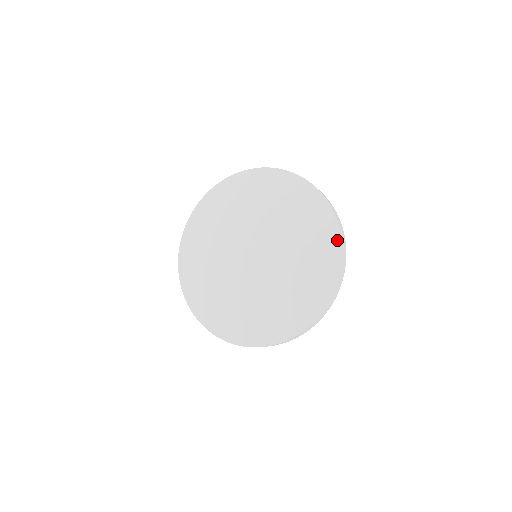
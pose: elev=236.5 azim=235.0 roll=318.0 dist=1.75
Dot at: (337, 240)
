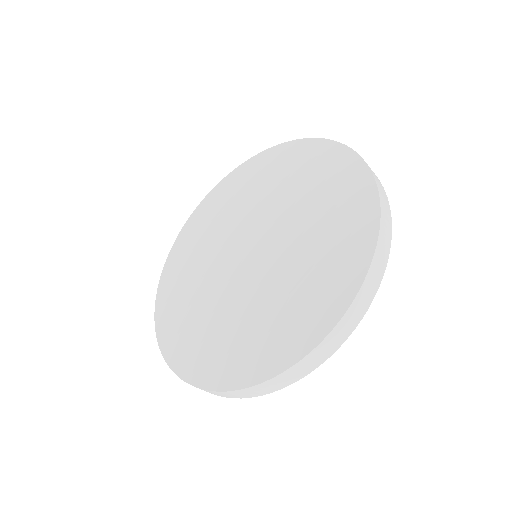
Dot at: (360, 168)
